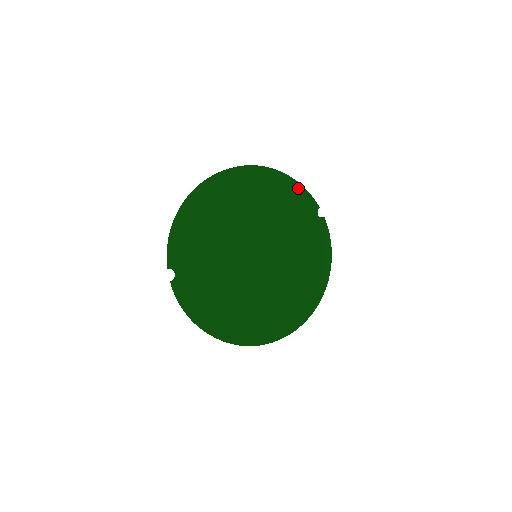
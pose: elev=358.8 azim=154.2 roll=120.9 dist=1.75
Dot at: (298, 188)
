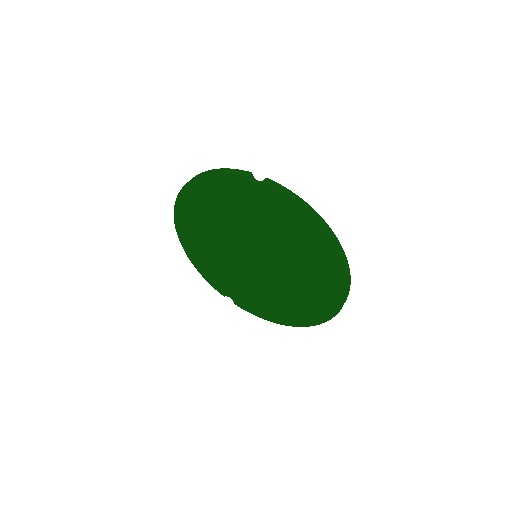
Dot at: (216, 178)
